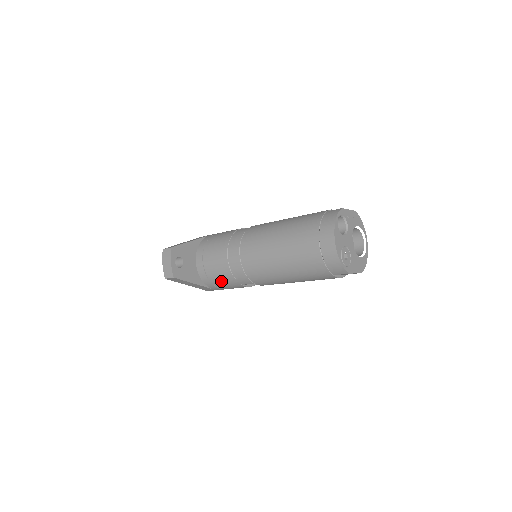
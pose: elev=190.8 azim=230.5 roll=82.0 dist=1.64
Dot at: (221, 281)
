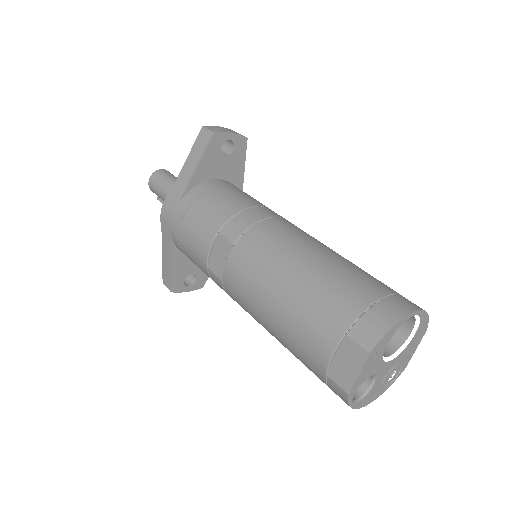
Dot at: occluded
